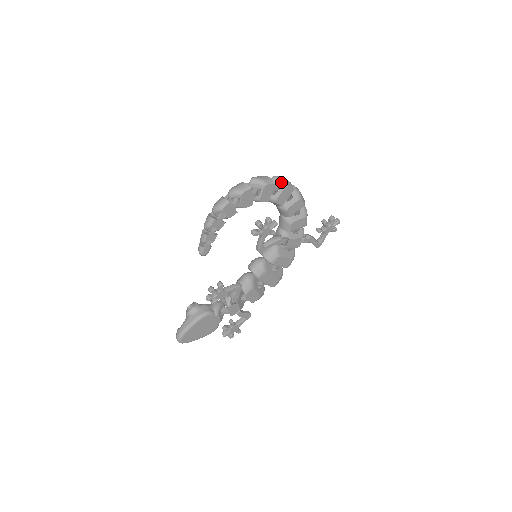
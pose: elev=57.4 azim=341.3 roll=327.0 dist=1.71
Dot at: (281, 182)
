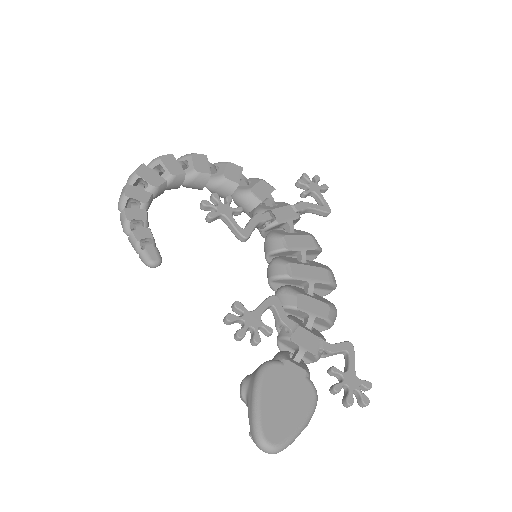
Dot at: (183, 156)
